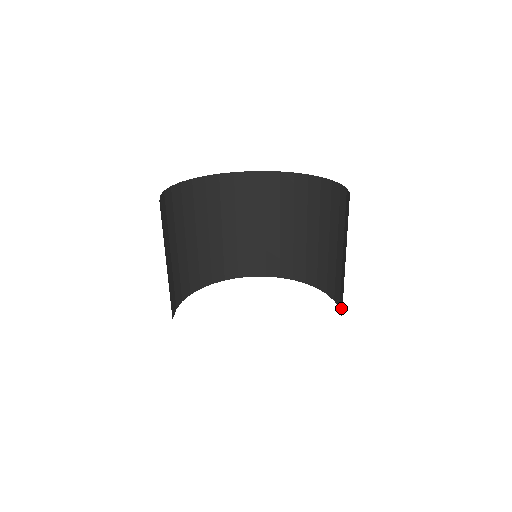
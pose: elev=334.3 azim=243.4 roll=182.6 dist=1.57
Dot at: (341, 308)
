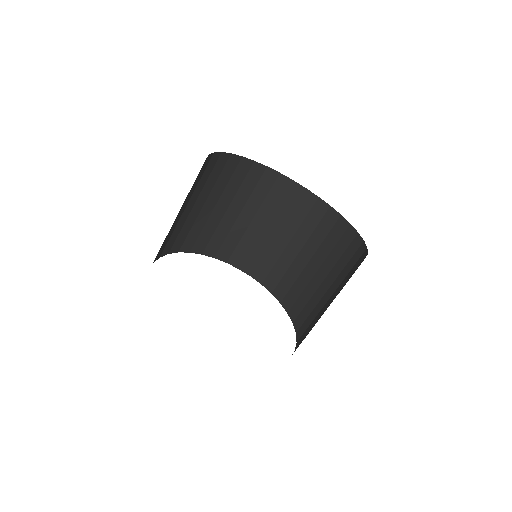
Dot at: (294, 315)
